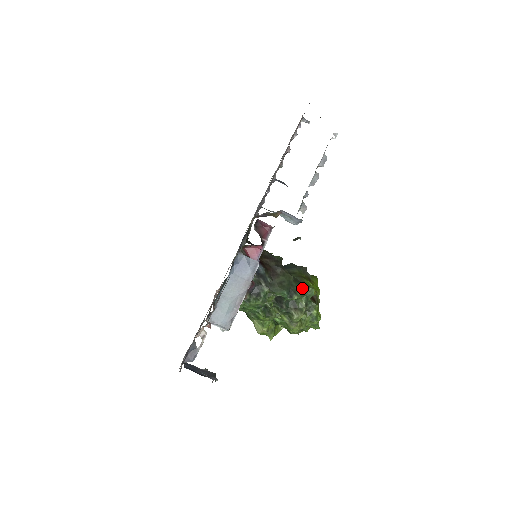
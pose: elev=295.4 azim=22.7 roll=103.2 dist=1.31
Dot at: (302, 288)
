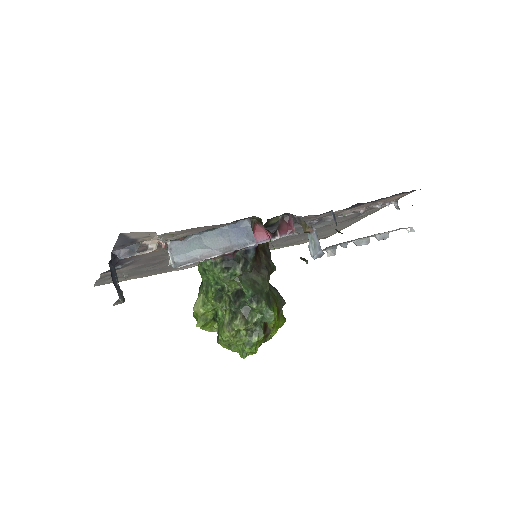
Dot at: (267, 306)
